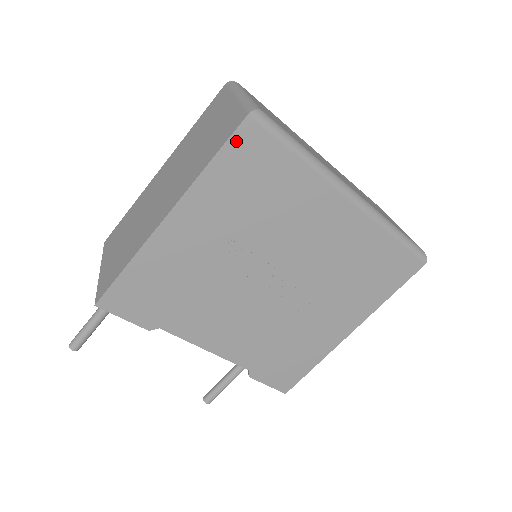
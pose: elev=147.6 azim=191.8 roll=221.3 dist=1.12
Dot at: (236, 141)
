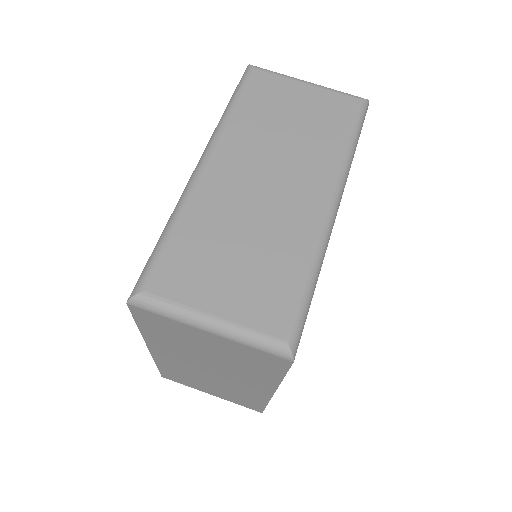
Dot at: occluded
